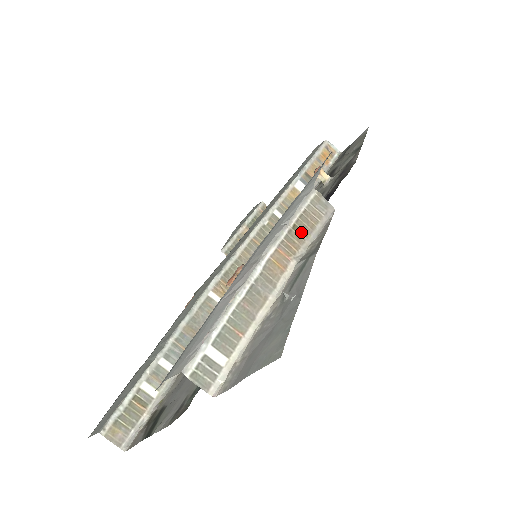
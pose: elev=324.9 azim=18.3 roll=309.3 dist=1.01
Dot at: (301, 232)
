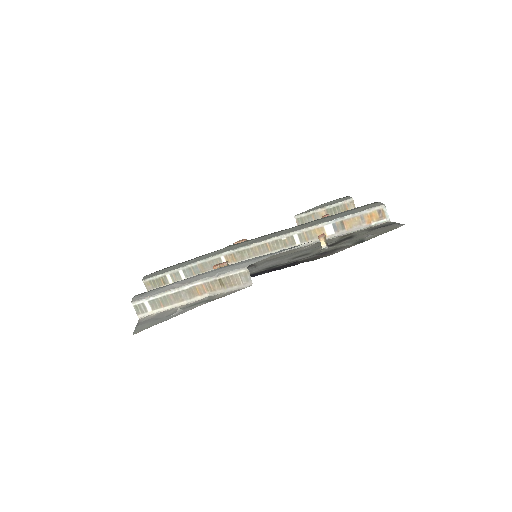
Dot at: (222, 284)
